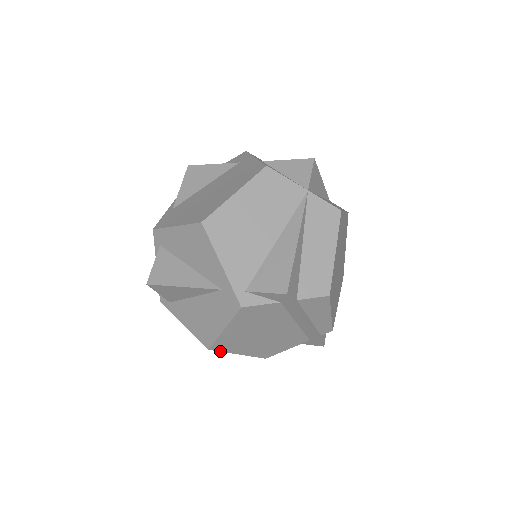
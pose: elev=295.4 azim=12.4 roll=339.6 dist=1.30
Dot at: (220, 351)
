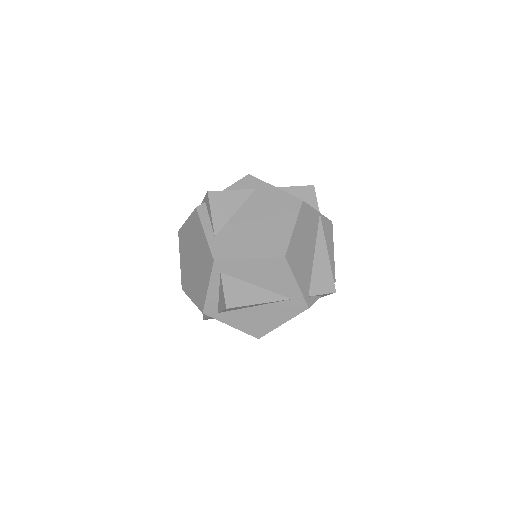
Dot at: occluded
